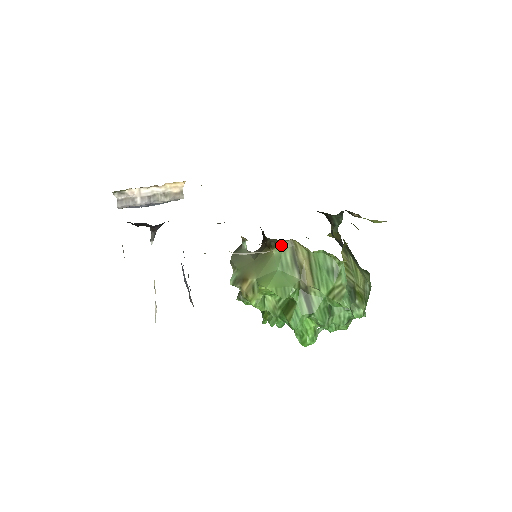
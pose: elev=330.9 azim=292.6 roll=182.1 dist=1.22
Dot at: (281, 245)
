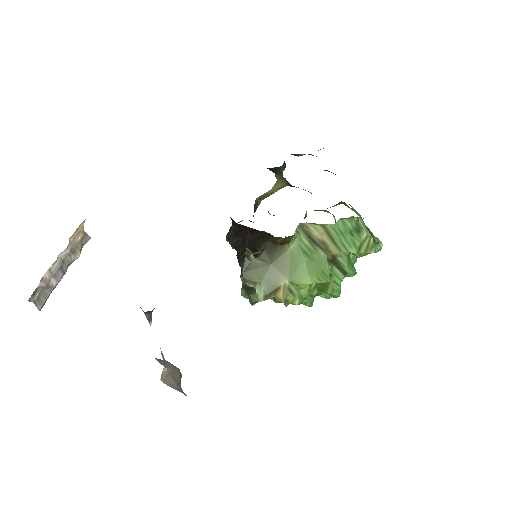
Dot at: (295, 235)
